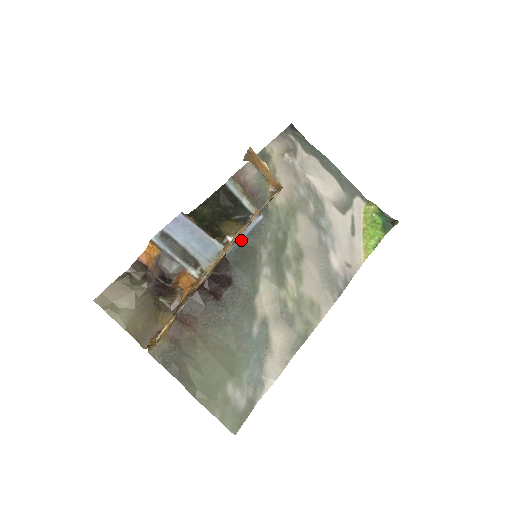
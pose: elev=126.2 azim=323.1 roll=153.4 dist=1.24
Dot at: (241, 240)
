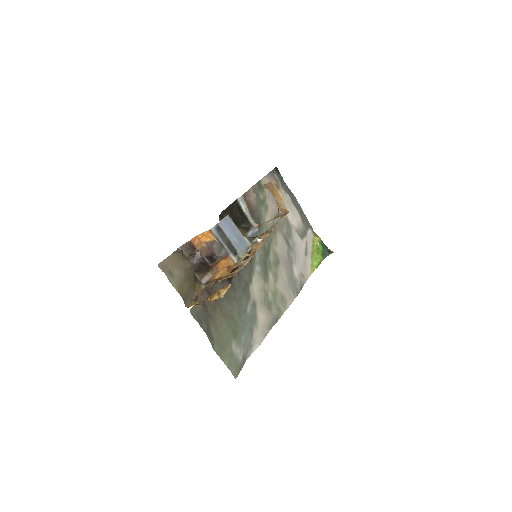
Dot at: occluded
